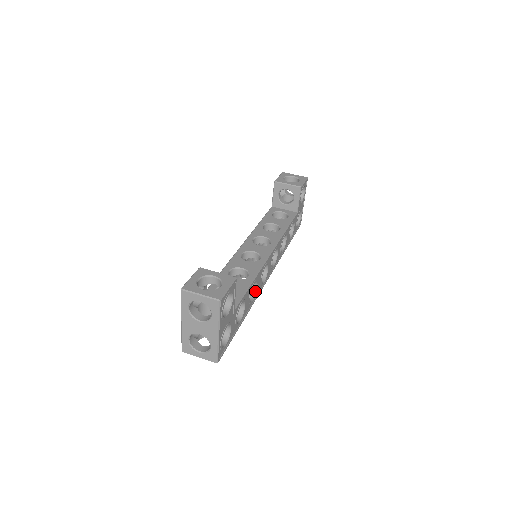
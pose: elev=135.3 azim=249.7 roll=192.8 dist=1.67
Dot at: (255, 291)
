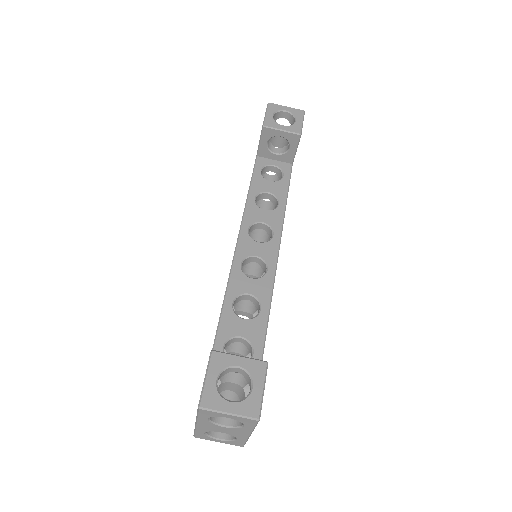
Dot at: occluded
